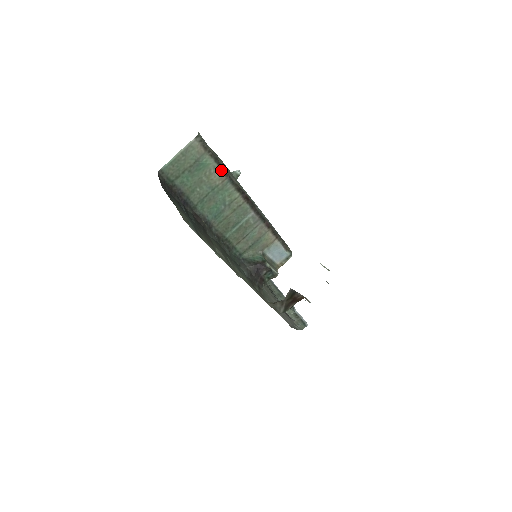
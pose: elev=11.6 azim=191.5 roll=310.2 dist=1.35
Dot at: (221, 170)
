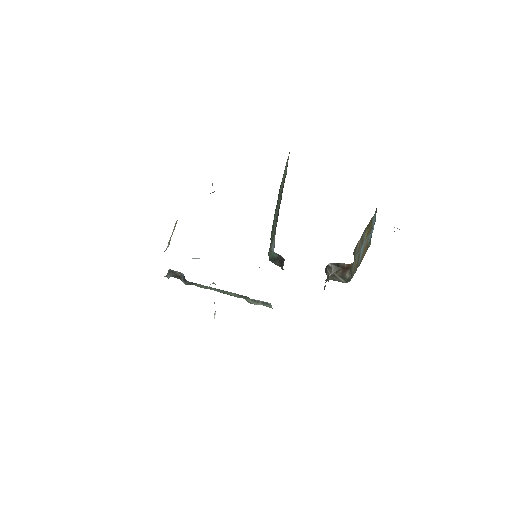
Dot at: occluded
